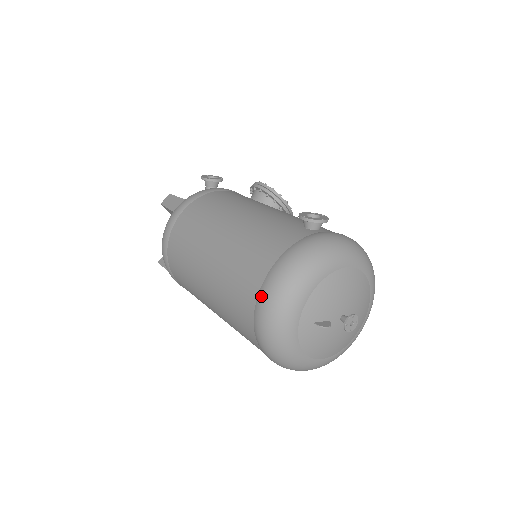
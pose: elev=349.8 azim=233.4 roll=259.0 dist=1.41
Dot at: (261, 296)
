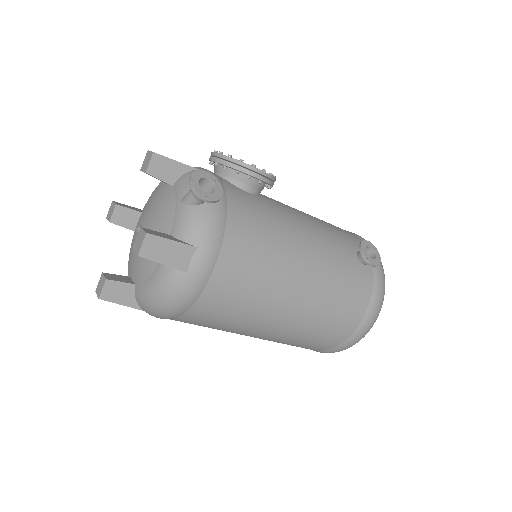
Dot at: (350, 342)
